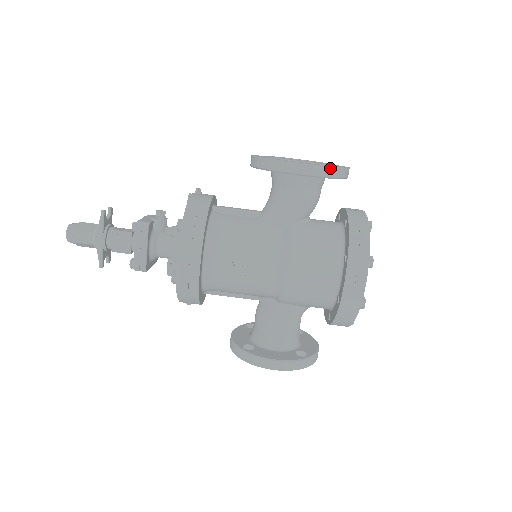
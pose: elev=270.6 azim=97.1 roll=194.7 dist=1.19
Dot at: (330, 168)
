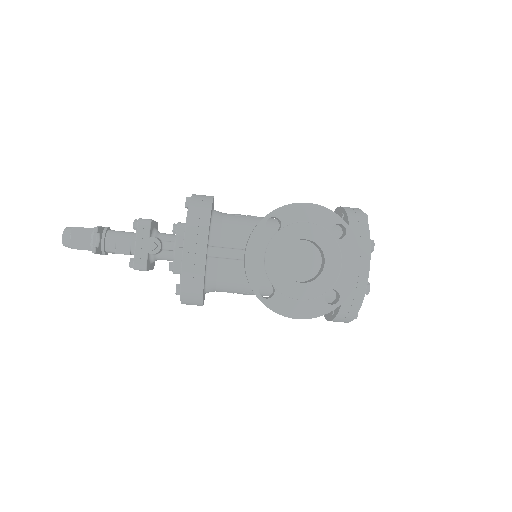
Dot at: (326, 313)
